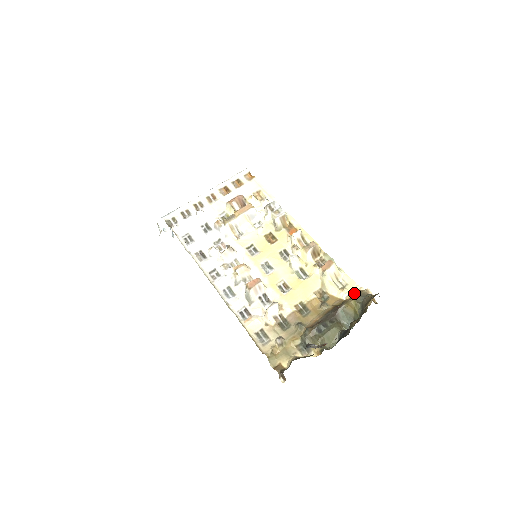
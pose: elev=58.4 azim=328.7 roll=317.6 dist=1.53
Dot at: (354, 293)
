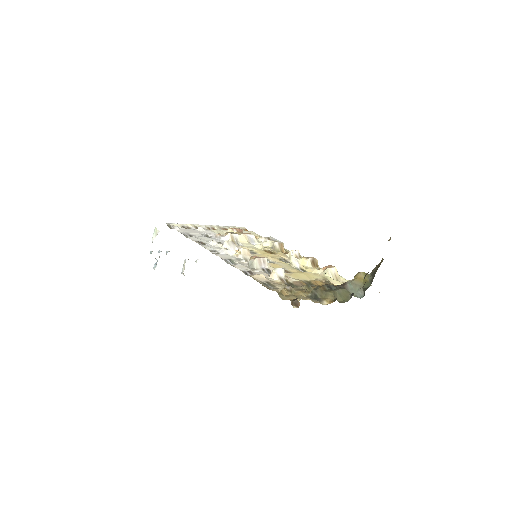
Dot at: occluded
